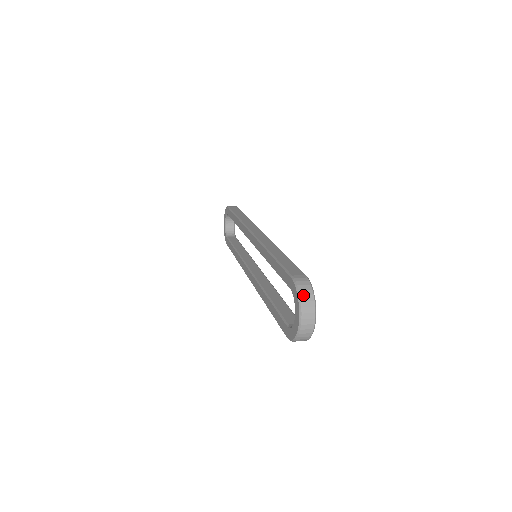
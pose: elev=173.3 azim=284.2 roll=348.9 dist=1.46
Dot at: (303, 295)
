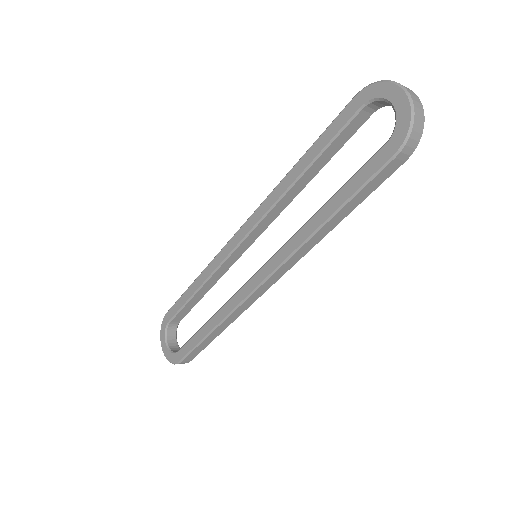
Dot at: (385, 81)
